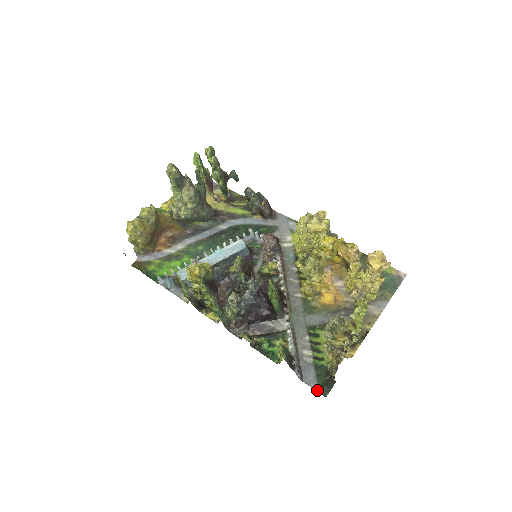
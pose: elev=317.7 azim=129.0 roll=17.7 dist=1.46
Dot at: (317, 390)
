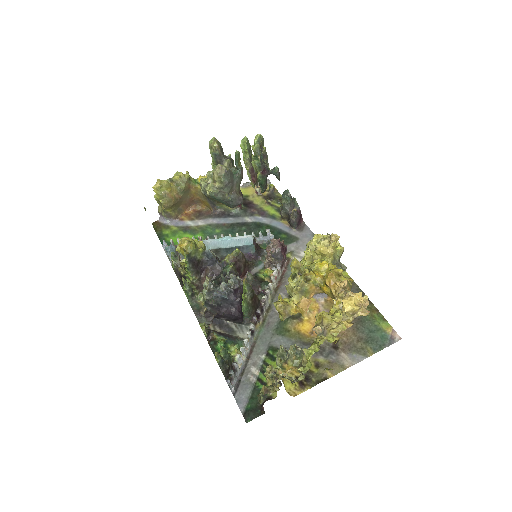
Dot at: (242, 412)
